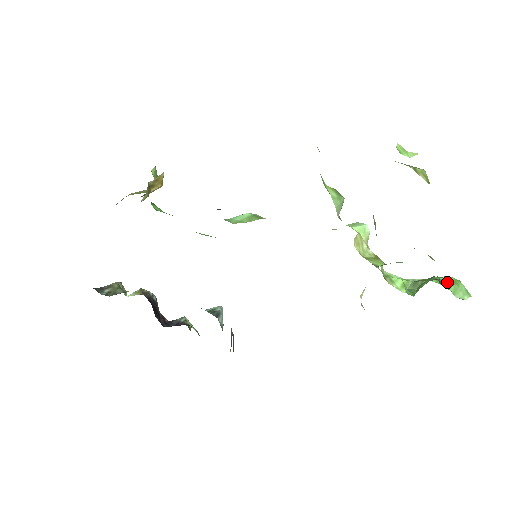
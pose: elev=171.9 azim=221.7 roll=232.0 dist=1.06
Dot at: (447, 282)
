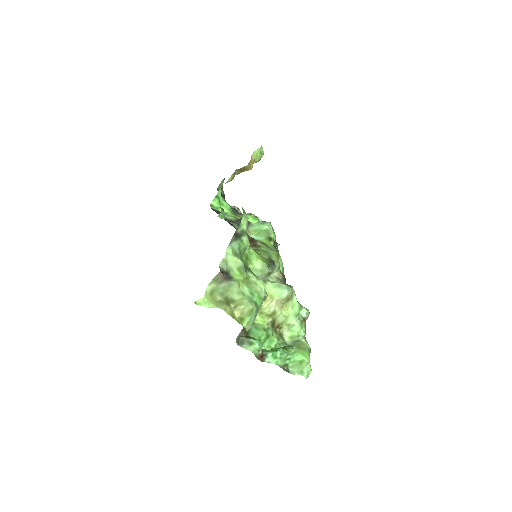
Dot at: (271, 361)
